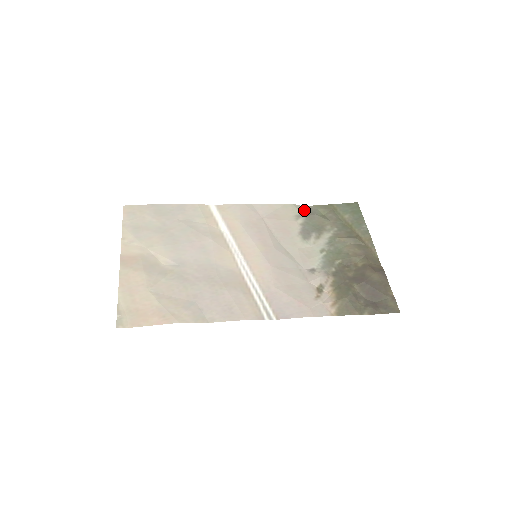
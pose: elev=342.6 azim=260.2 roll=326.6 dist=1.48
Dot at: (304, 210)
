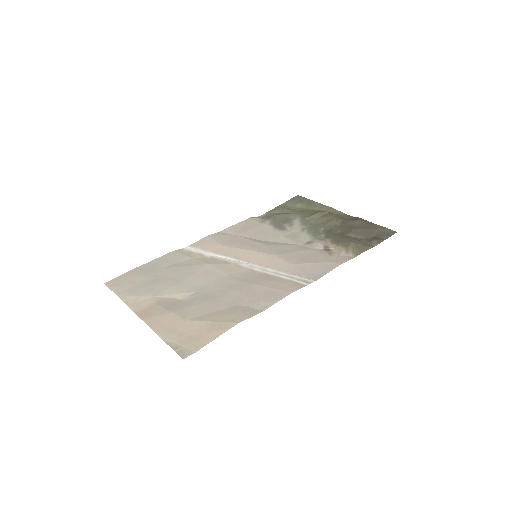
Dot at: (263, 217)
